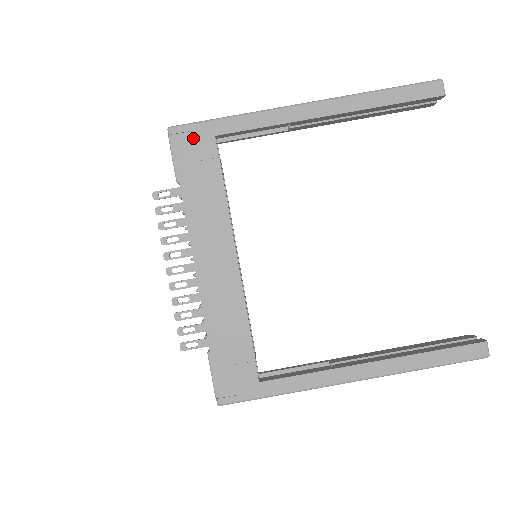
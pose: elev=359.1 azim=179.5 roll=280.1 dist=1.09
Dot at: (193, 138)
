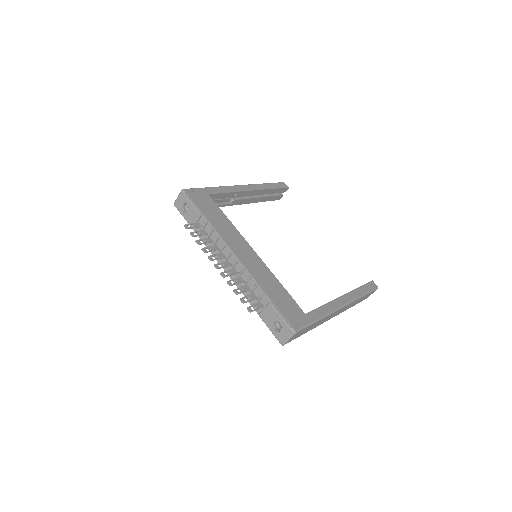
Dot at: (198, 194)
